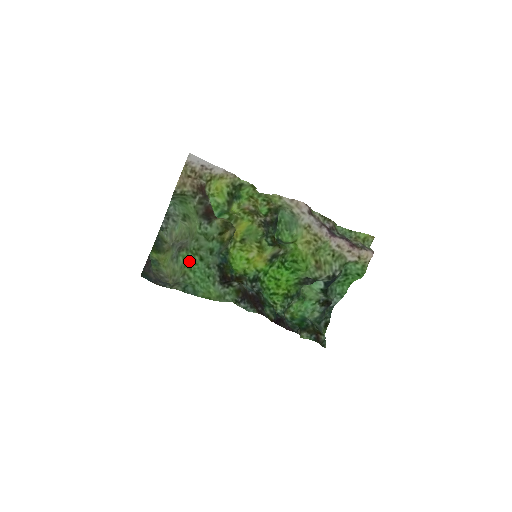
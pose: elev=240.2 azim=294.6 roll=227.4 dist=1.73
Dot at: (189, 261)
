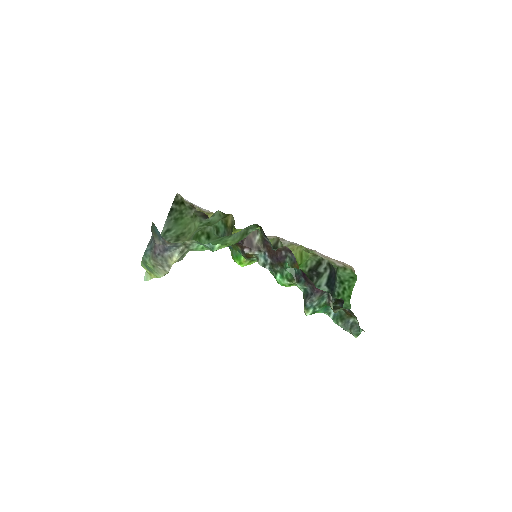
Dot at: occluded
